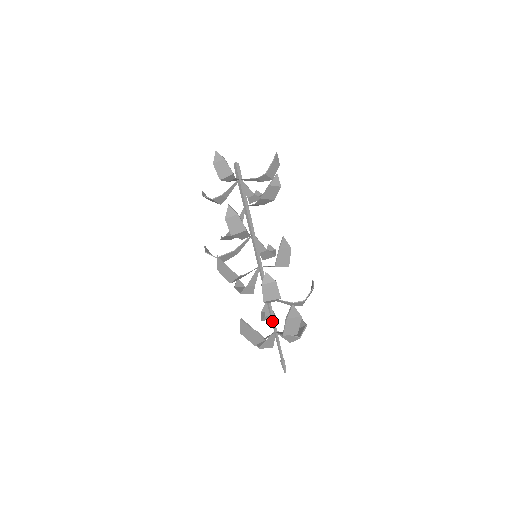
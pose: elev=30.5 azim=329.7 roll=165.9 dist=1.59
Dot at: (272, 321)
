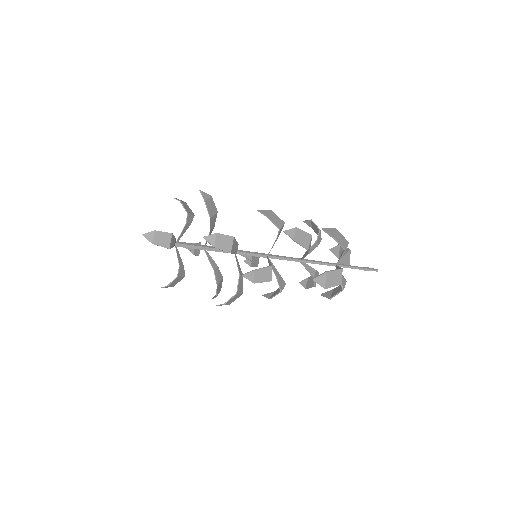
Dot at: (324, 264)
